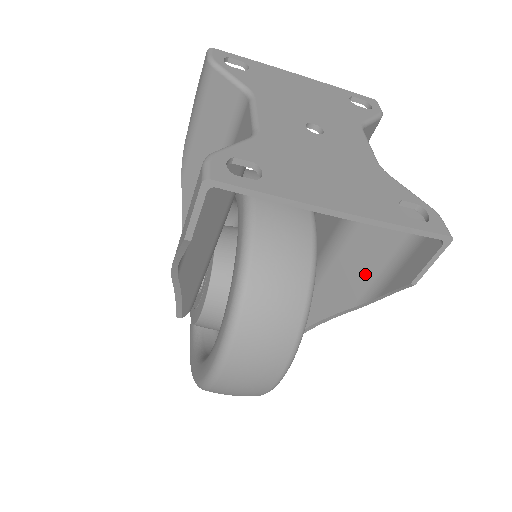
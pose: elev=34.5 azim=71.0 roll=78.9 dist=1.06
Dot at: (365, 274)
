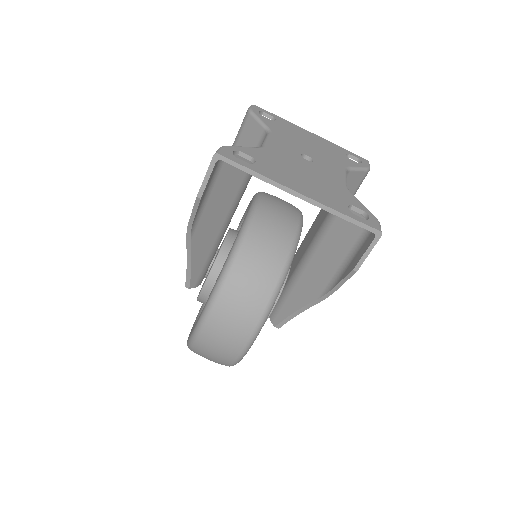
Dot at: (328, 270)
